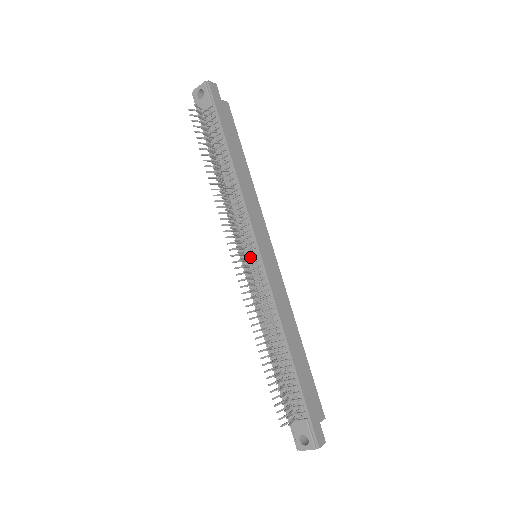
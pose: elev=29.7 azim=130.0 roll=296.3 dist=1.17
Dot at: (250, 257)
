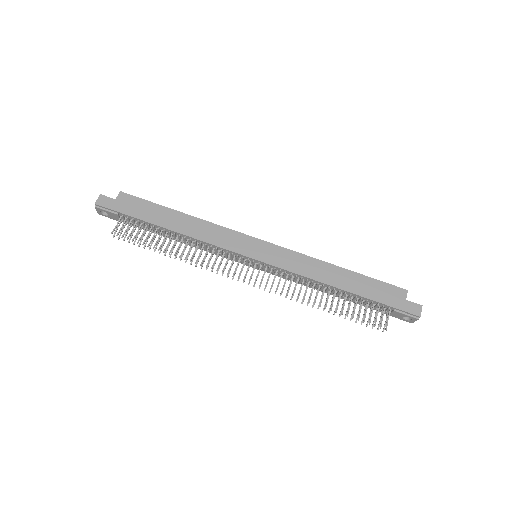
Dot at: (253, 264)
